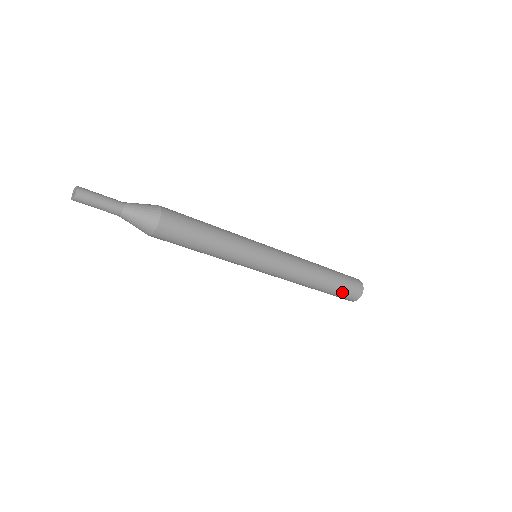
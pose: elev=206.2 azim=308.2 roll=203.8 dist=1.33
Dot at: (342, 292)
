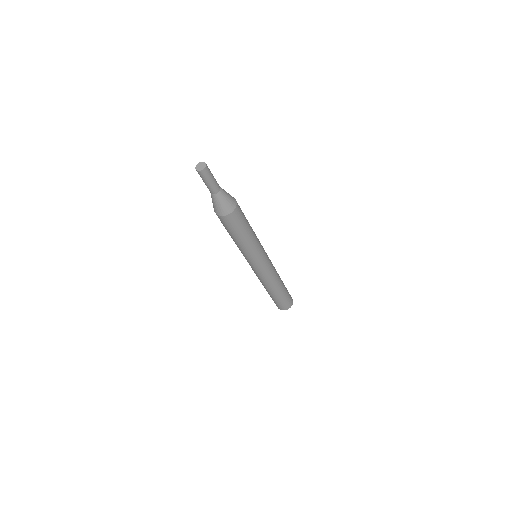
Dot at: (285, 300)
